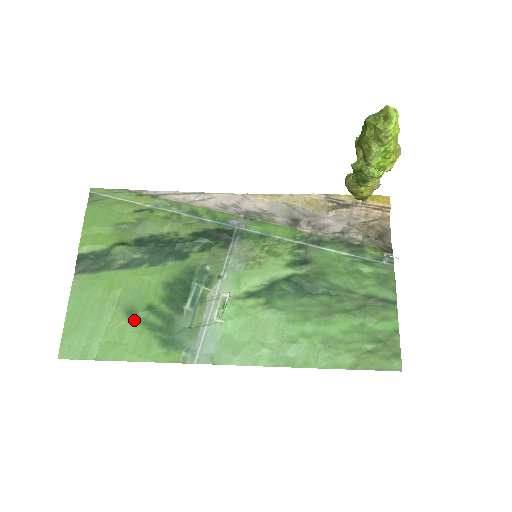
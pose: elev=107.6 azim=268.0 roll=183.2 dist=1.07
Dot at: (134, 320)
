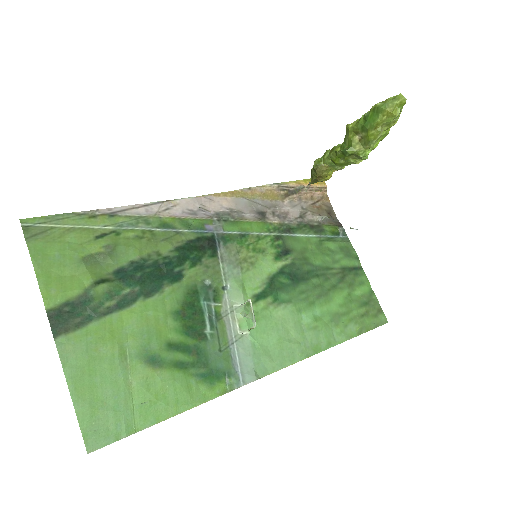
Dot at: (159, 366)
